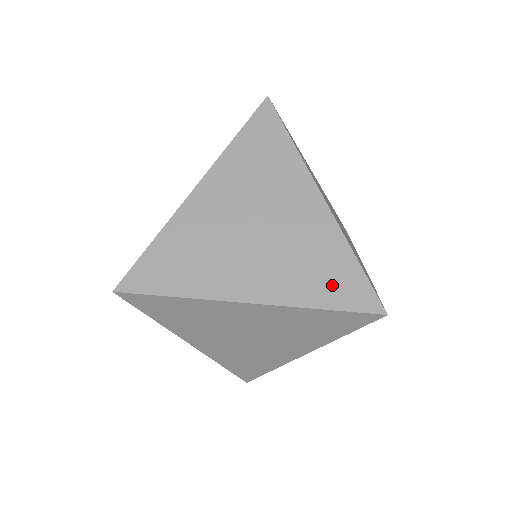
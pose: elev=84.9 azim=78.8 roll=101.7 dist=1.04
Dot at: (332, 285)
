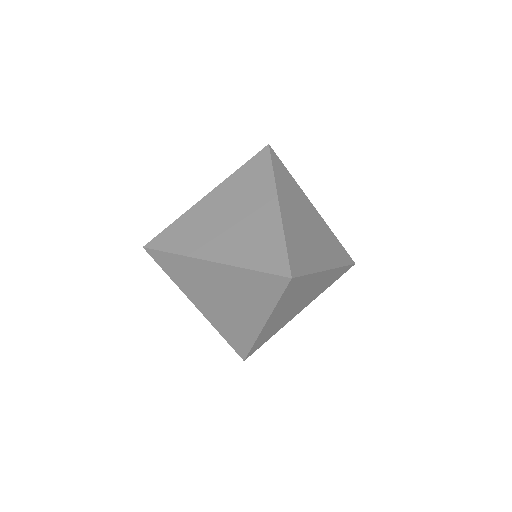
Dot at: (233, 338)
